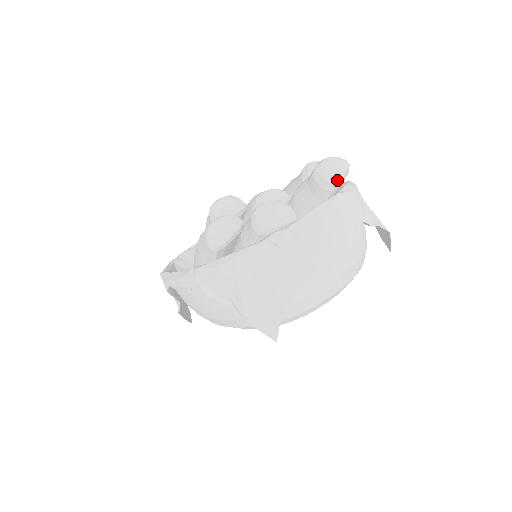
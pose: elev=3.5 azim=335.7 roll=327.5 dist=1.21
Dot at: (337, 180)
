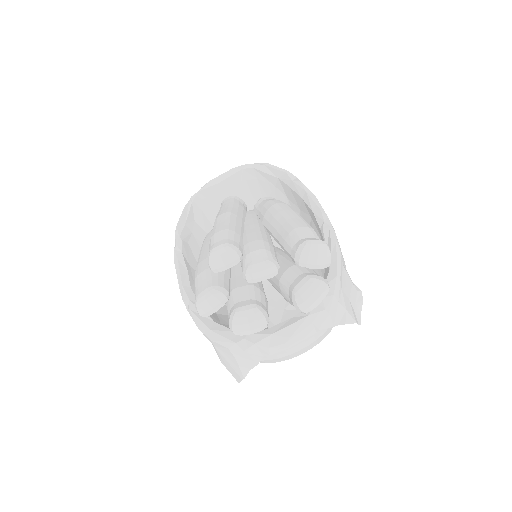
Dot at: (309, 310)
